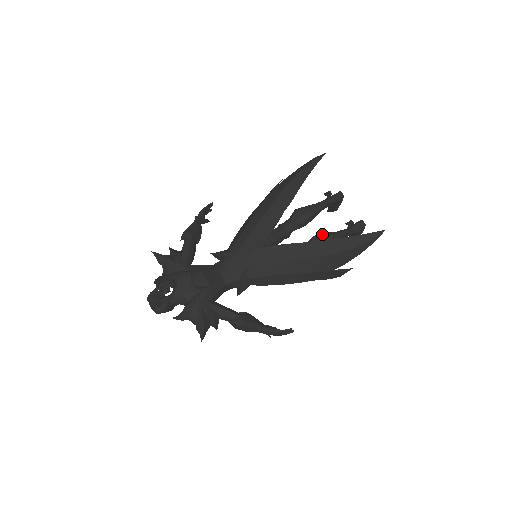
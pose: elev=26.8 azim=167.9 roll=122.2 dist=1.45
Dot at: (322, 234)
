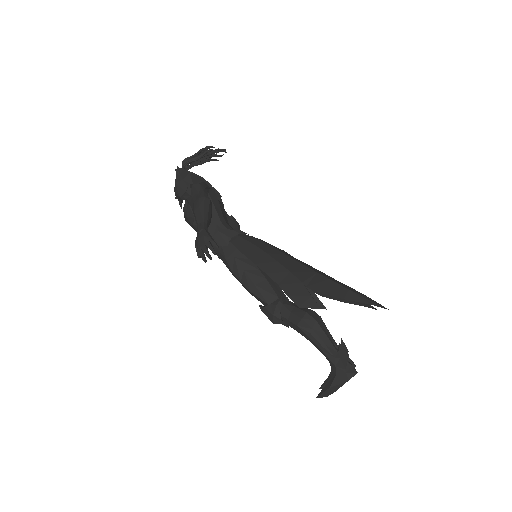
Dot at: occluded
